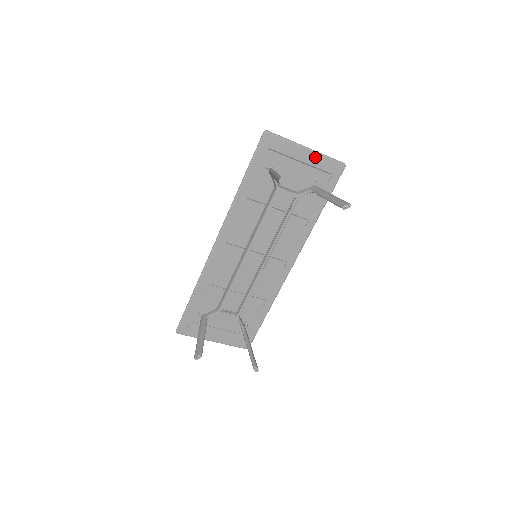
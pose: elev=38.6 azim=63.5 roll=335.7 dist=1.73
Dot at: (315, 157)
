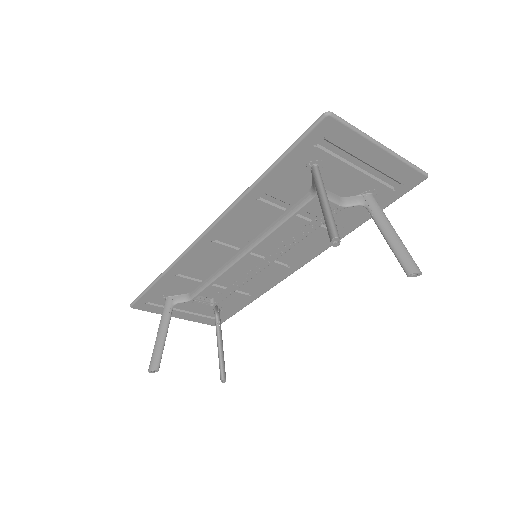
Dot at: (389, 160)
